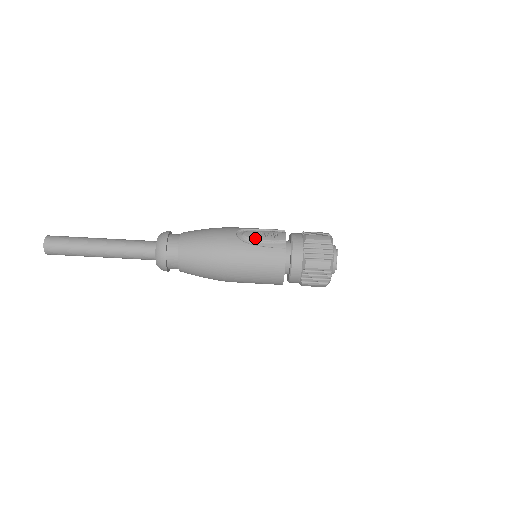
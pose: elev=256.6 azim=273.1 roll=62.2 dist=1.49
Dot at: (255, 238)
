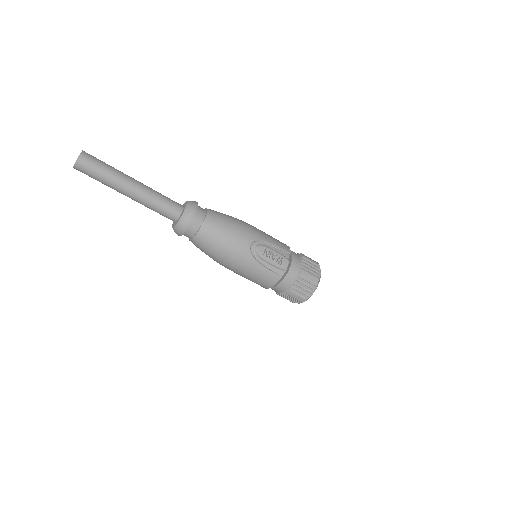
Dot at: (263, 257)
